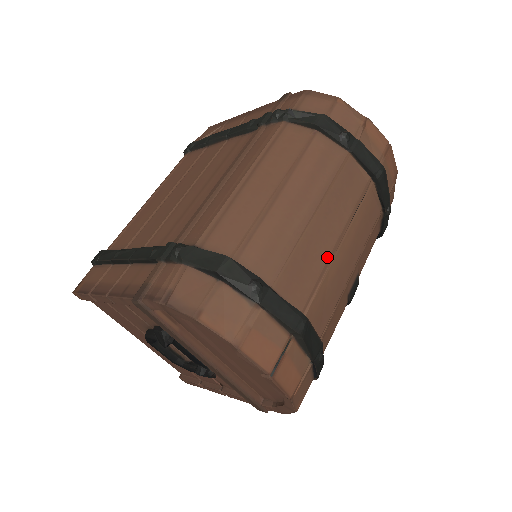
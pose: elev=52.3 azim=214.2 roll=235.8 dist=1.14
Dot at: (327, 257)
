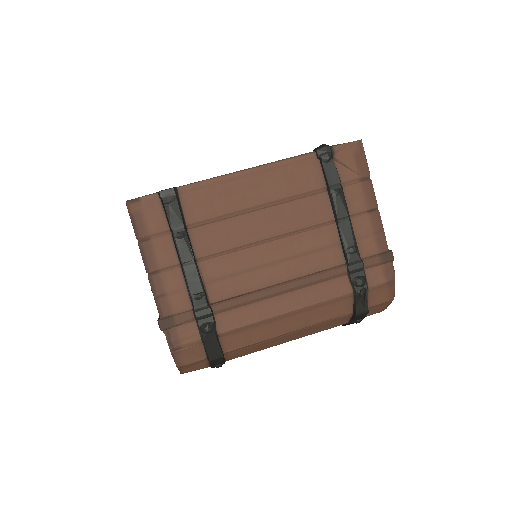
Dot at: occluded
